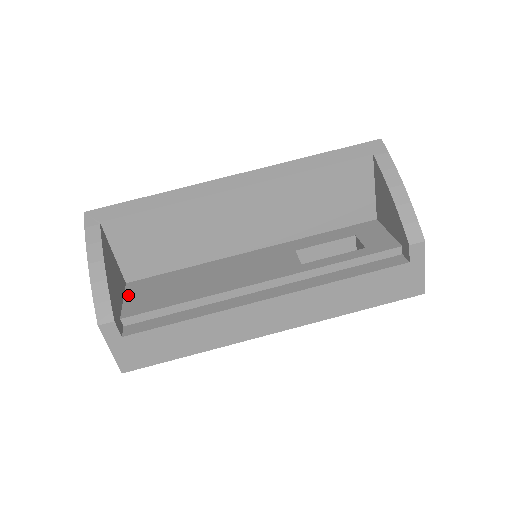
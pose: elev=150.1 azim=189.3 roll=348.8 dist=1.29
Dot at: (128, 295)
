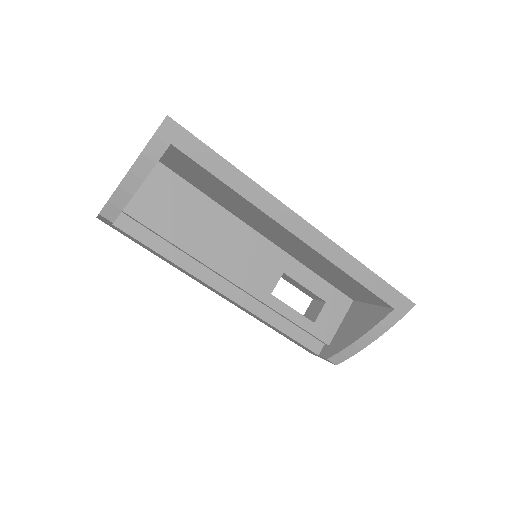
Dot at: (147, 182)
